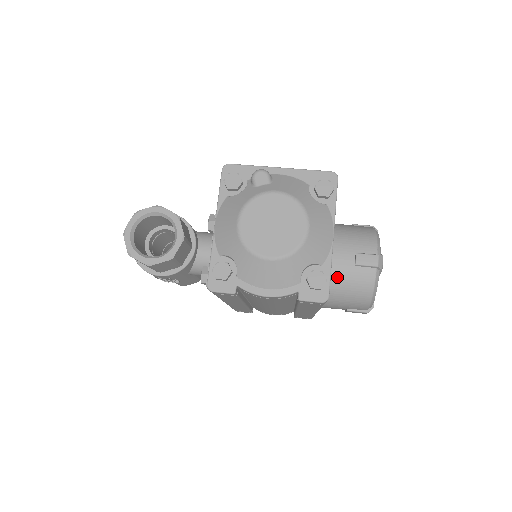
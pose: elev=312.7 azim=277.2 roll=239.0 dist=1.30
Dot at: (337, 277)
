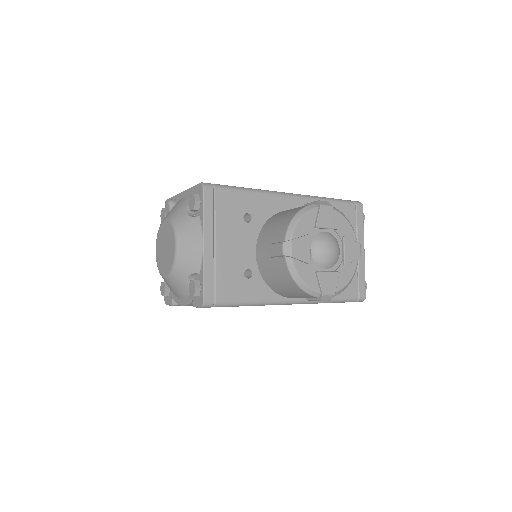
Dot at: (266, 271)
